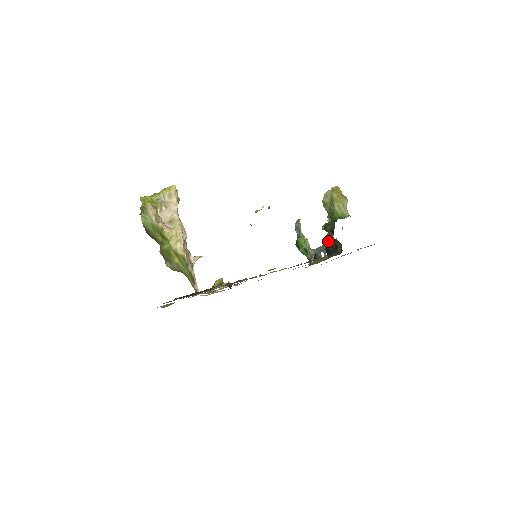
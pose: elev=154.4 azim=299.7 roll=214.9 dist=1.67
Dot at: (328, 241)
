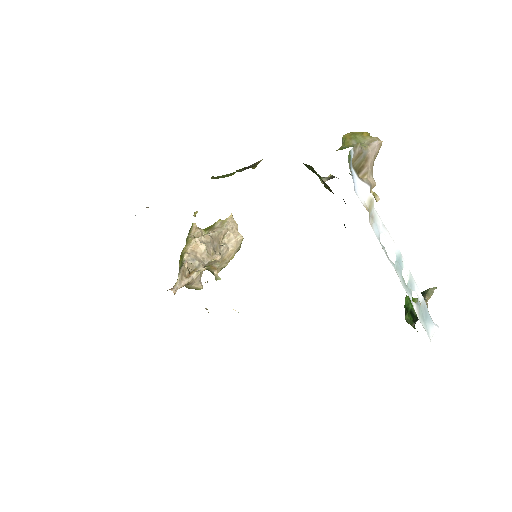
Dot at: occluded
